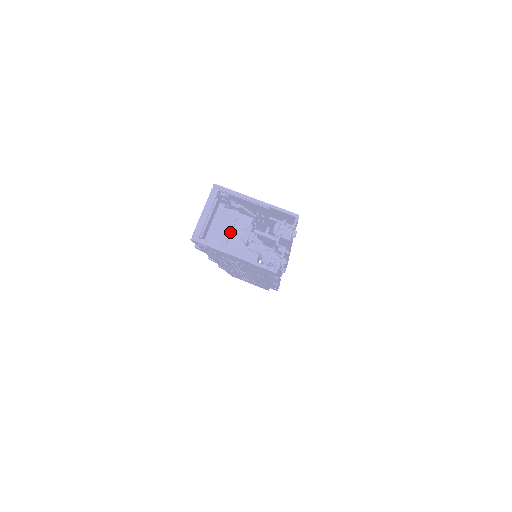
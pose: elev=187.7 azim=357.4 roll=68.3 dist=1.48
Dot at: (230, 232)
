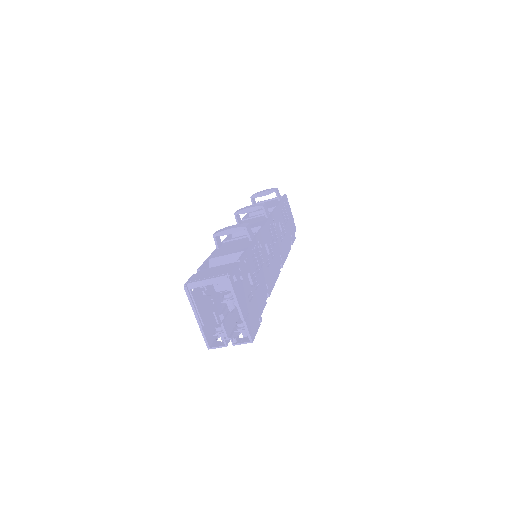
Dot at: occluded
